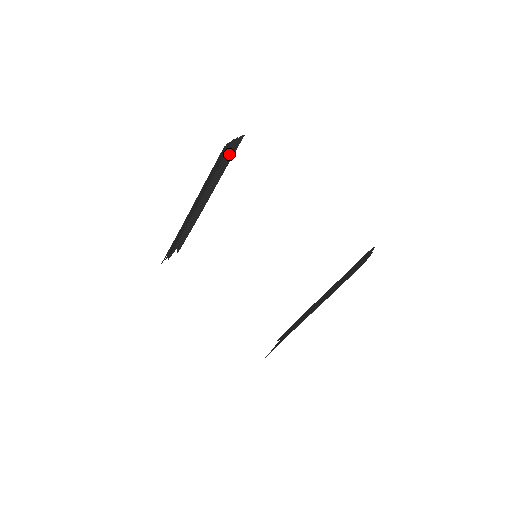
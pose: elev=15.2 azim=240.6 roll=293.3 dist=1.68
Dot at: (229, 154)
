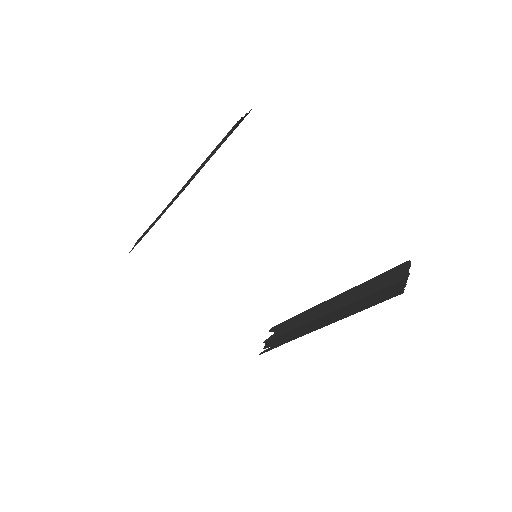
Dot at: occluded
